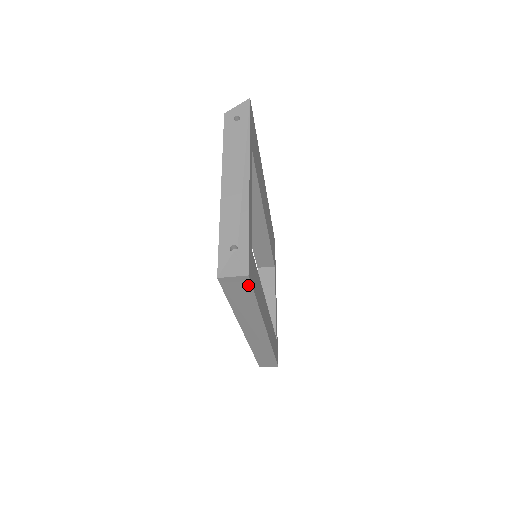
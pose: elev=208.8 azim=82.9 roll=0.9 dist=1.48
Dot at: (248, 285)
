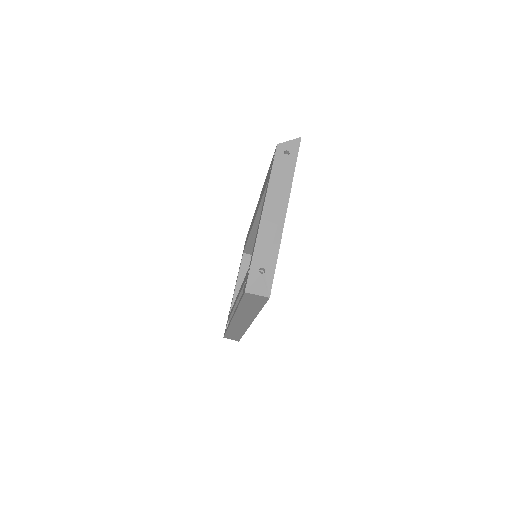
Dot at: (264, 301)
